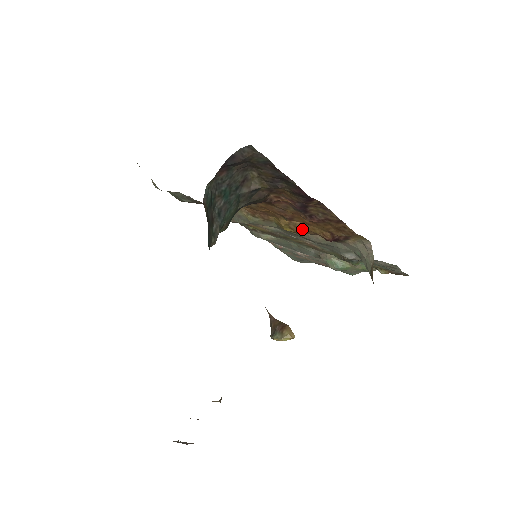
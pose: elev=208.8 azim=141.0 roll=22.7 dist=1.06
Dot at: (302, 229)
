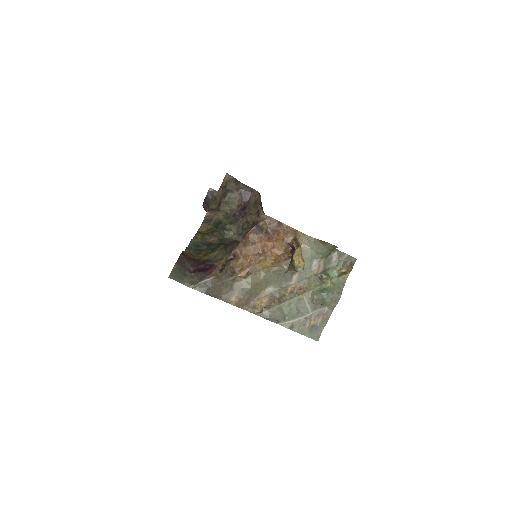
Dot at: (274, 257)
